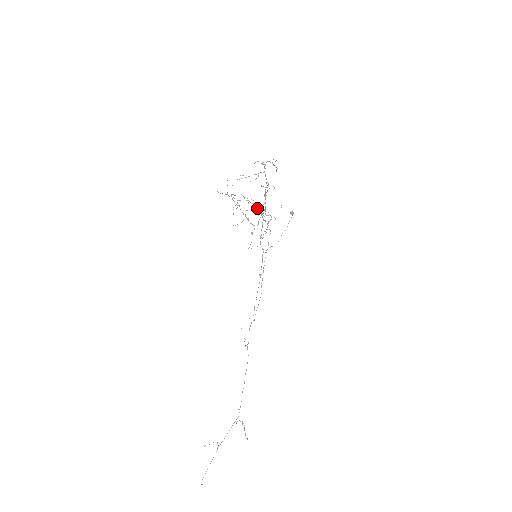
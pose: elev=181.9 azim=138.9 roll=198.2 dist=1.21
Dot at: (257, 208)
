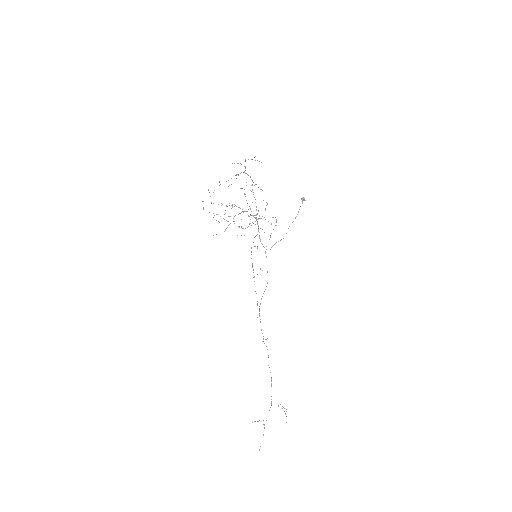
Dot at: occluded
